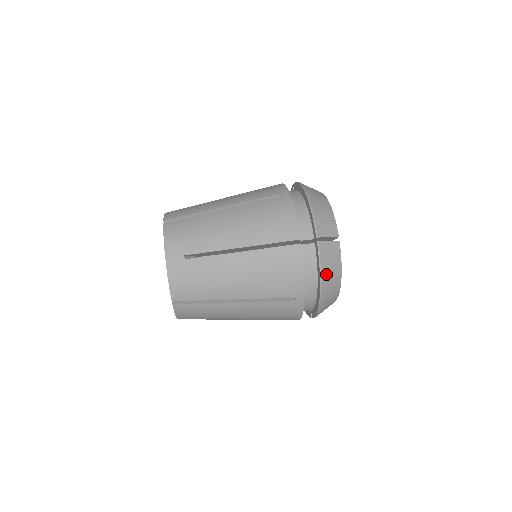
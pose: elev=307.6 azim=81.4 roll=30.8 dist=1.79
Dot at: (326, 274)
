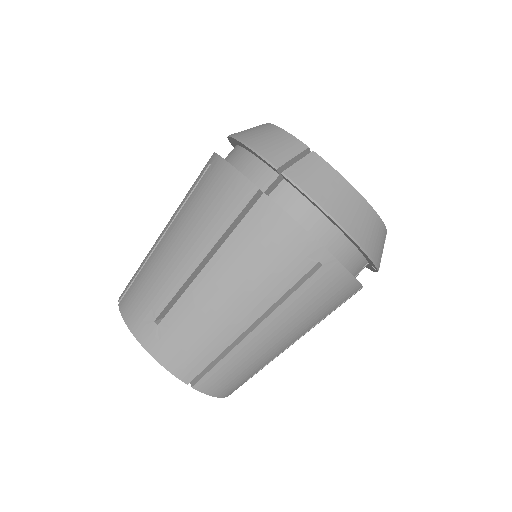
Dot at: (329, 202)
